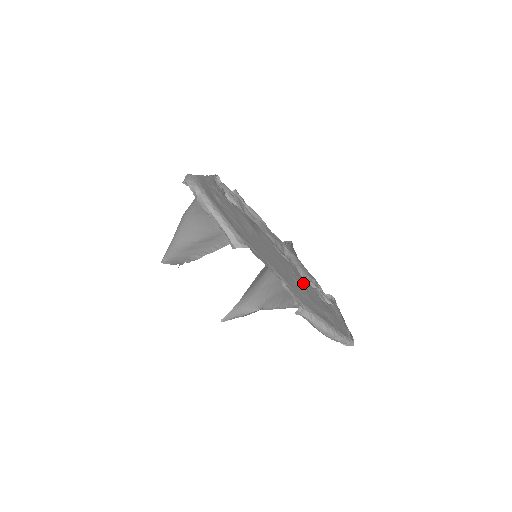
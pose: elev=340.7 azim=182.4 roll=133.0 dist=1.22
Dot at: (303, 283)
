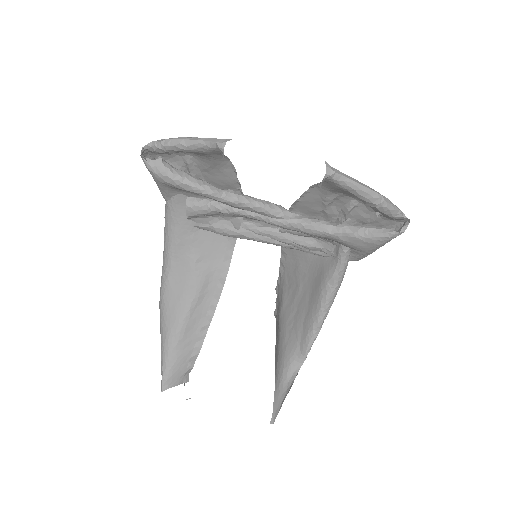
Dot at: (315, 203)
